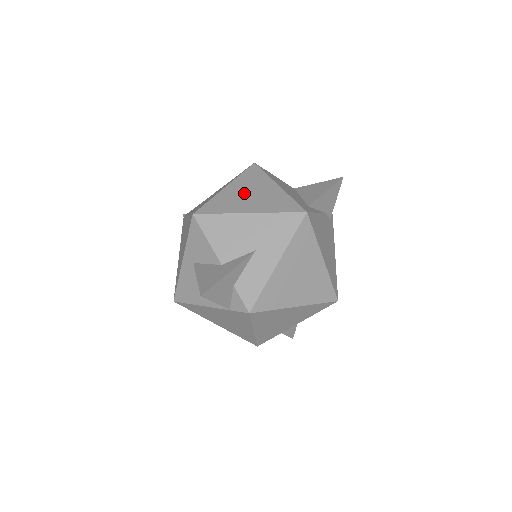
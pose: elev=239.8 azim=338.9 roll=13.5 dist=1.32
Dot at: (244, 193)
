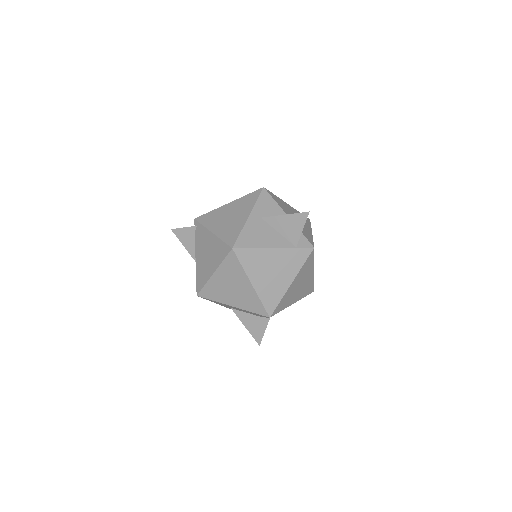
Dot at: occluded
